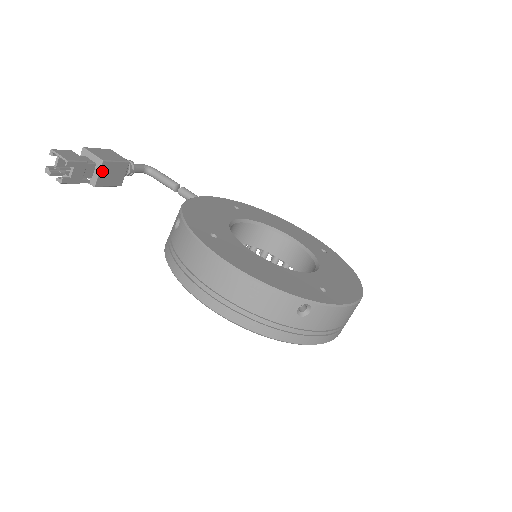
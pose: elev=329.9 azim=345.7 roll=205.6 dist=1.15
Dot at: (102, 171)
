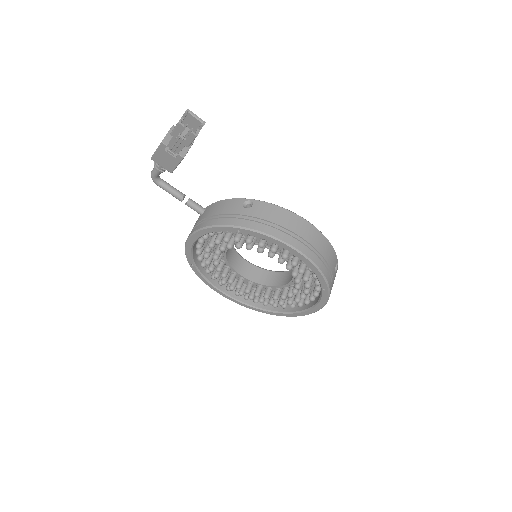
Dot at: occluded
